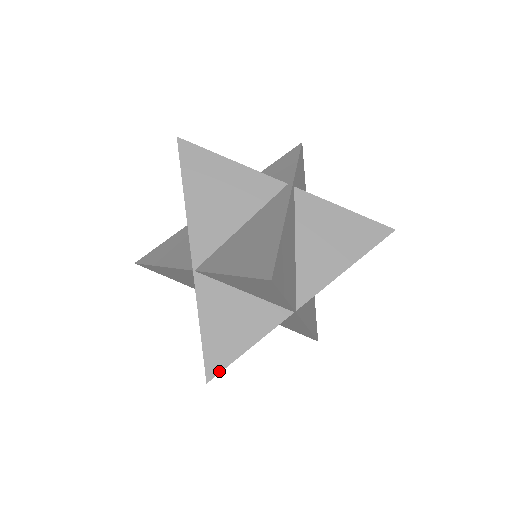
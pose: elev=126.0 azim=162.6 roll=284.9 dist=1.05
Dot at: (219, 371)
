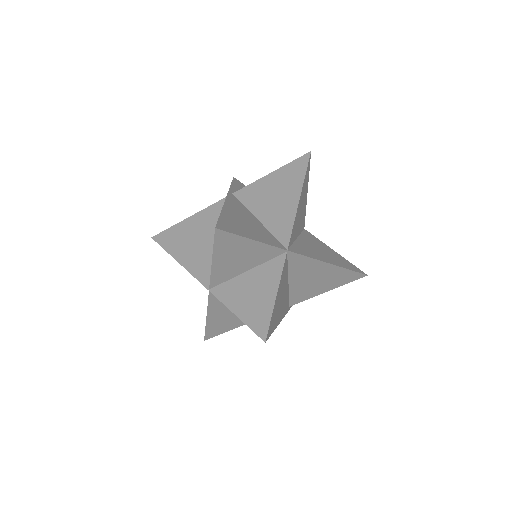
Dot at: (267, 328)
